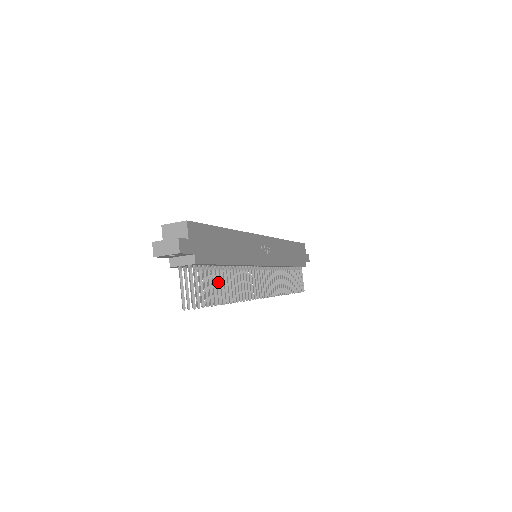
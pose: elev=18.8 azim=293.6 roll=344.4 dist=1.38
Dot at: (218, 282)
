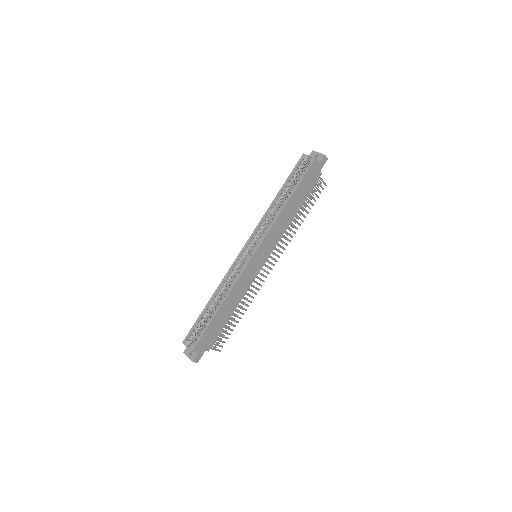
Dot at: (229, 324)
